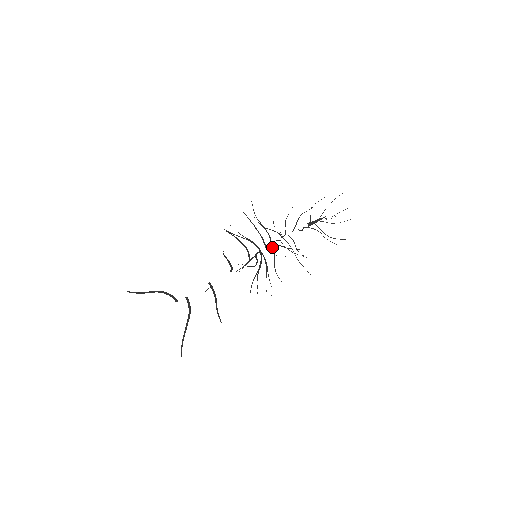
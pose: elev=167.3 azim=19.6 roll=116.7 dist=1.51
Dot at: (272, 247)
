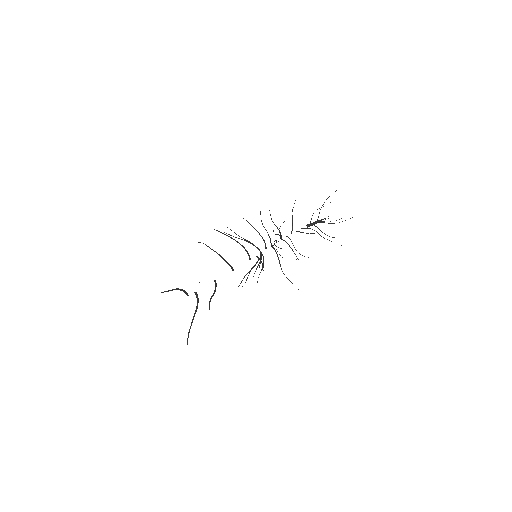
Dot at: (273, 248)
